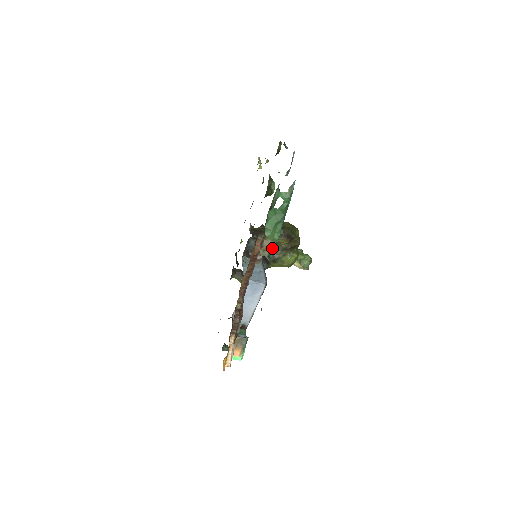
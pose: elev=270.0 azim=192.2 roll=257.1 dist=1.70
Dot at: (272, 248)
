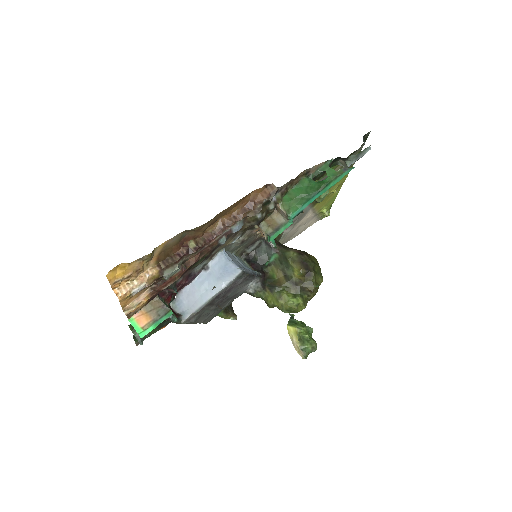
Dot at: (279, 229)
